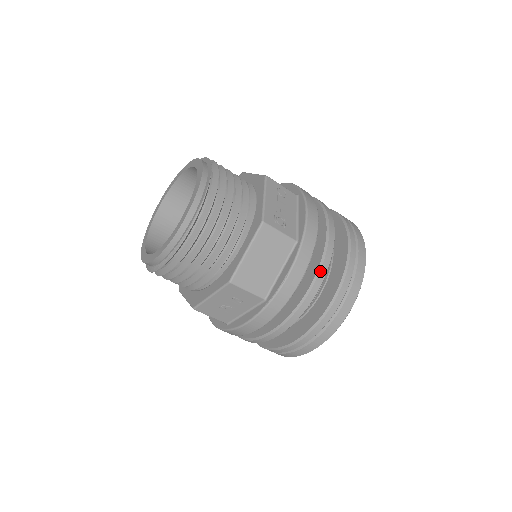
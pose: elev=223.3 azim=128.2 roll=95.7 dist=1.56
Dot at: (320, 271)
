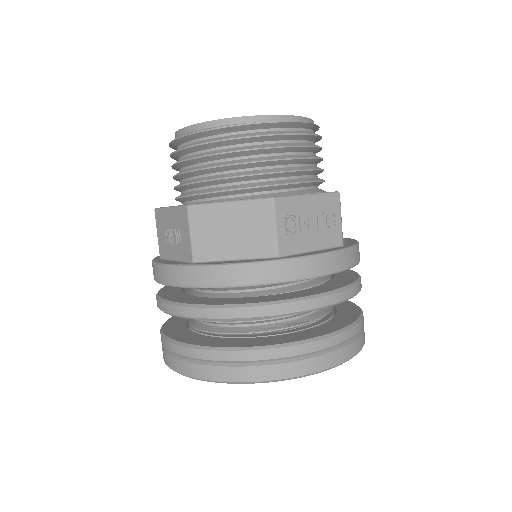
Dot at: (260, 306)
